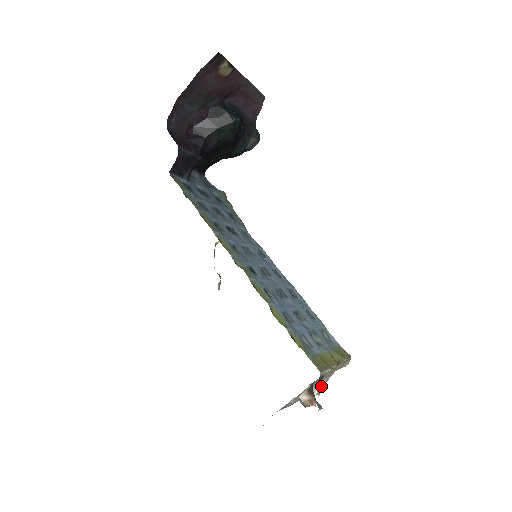
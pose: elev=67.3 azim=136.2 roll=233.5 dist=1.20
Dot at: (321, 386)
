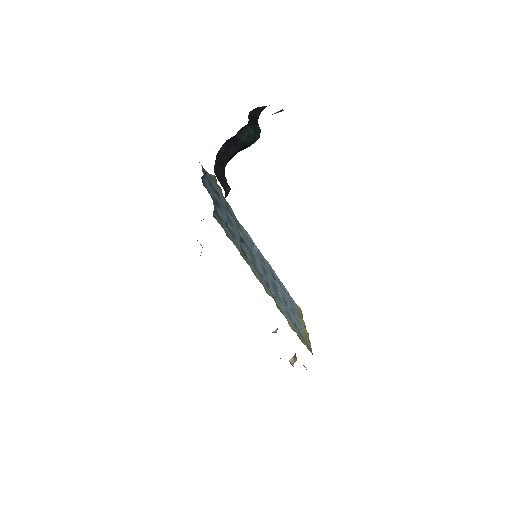
Dot at: occluded
